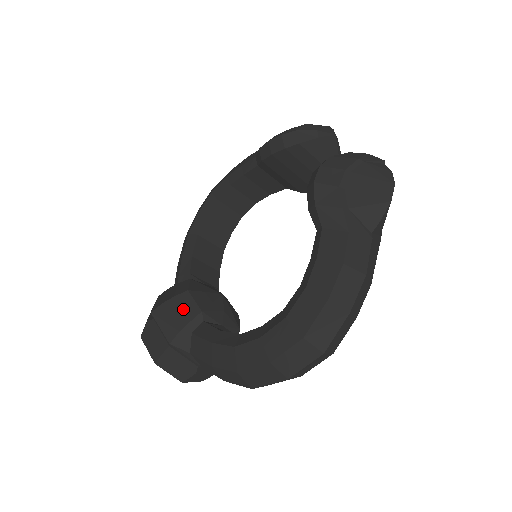
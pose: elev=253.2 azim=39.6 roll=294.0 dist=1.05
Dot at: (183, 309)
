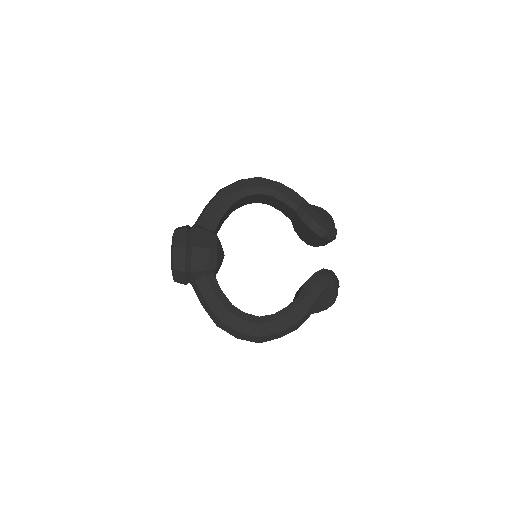
Dot at: (209, 260)
